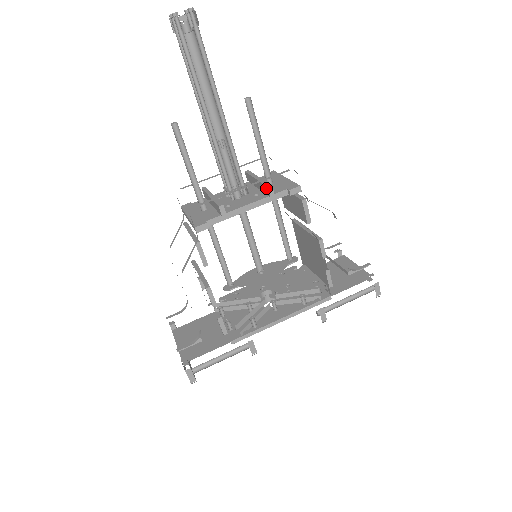
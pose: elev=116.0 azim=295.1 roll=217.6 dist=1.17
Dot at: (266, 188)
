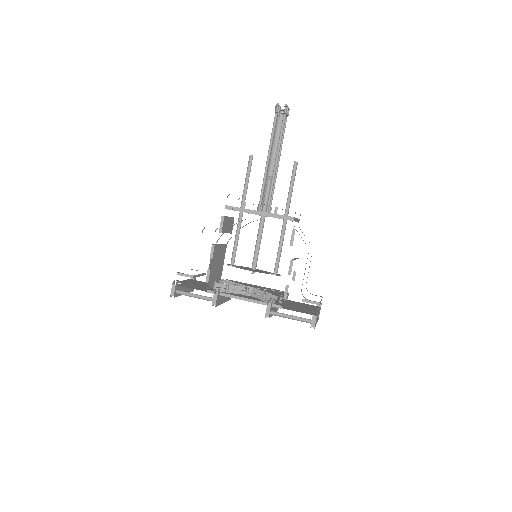
Dot at: (275, 208)
